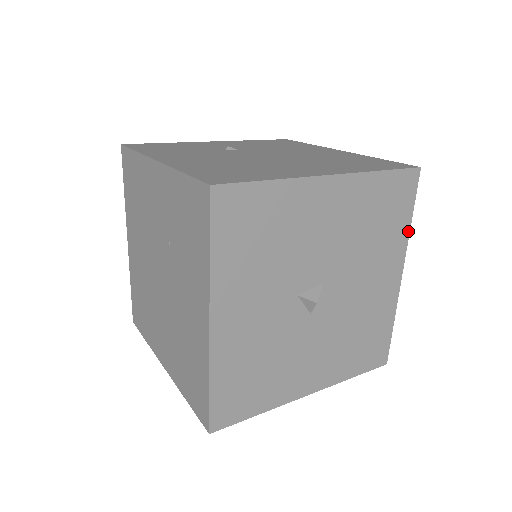
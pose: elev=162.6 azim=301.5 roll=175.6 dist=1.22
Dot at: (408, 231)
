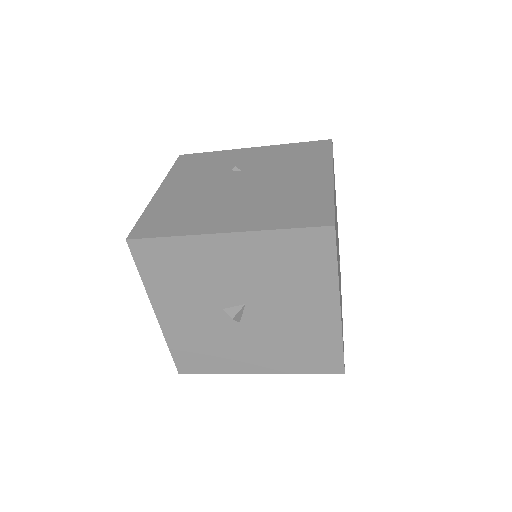
Dot at: (336, 276)
